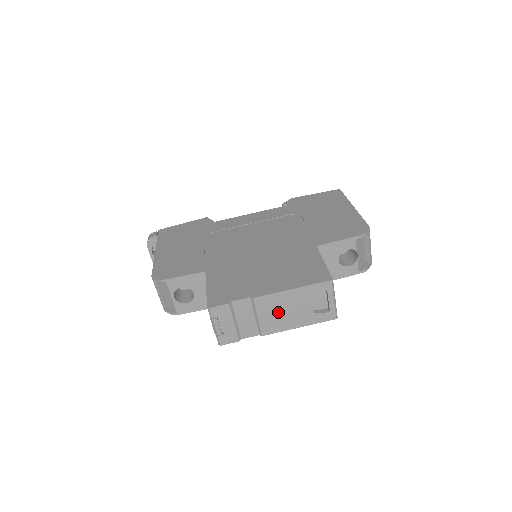
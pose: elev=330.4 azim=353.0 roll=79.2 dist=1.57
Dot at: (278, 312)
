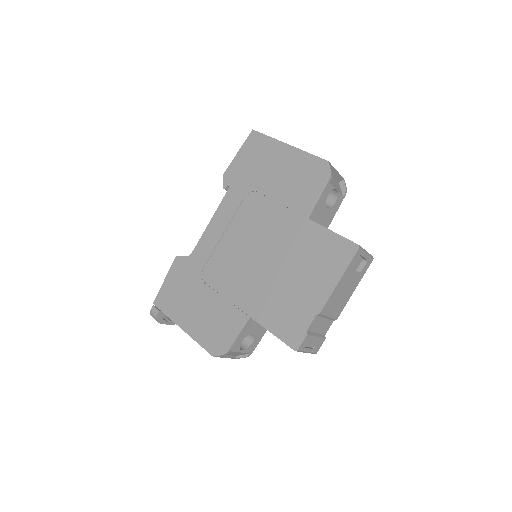
Dot at: (338, 300)
